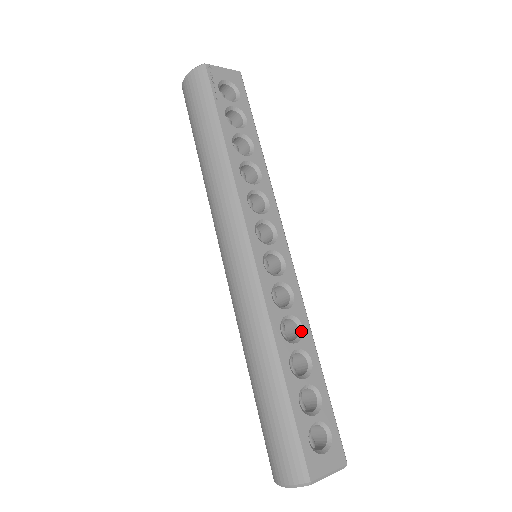
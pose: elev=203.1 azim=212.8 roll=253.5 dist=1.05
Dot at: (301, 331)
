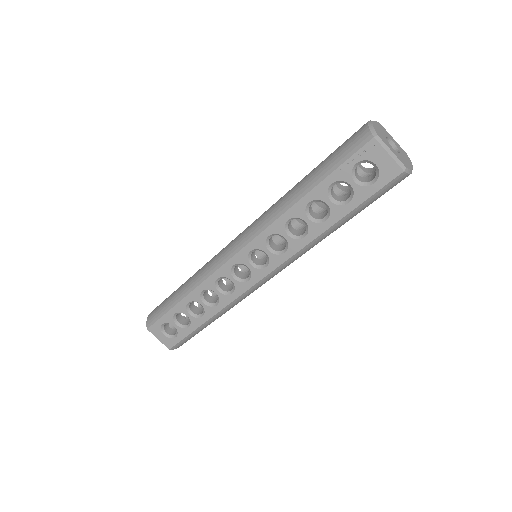
Dot at: (215, 305)
